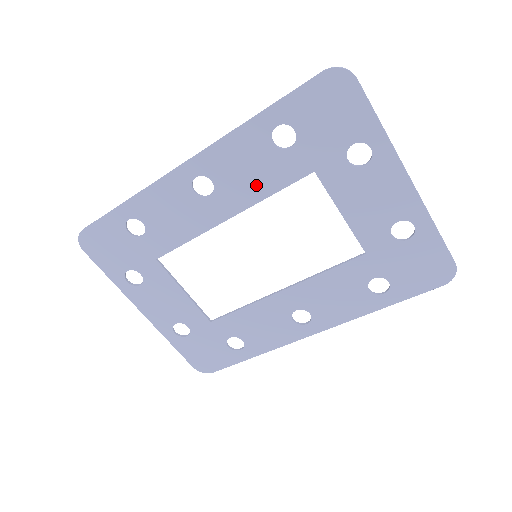
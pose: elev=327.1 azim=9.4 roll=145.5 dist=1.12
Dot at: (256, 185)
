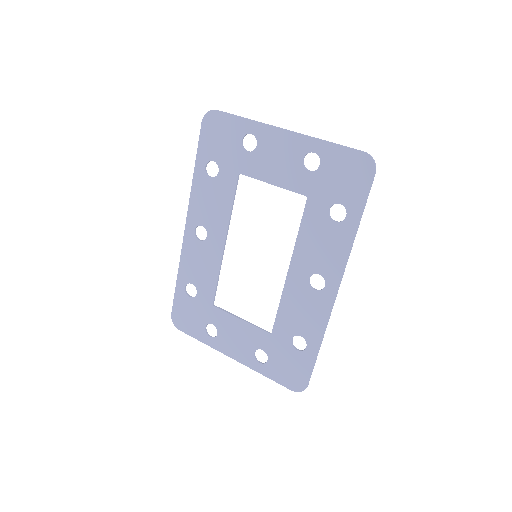
Dot at: (221, 208)
